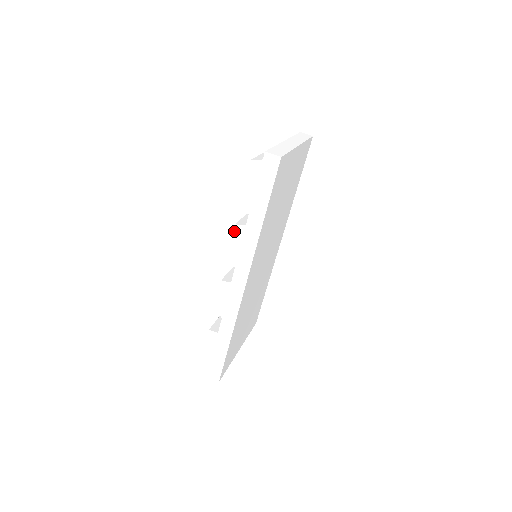
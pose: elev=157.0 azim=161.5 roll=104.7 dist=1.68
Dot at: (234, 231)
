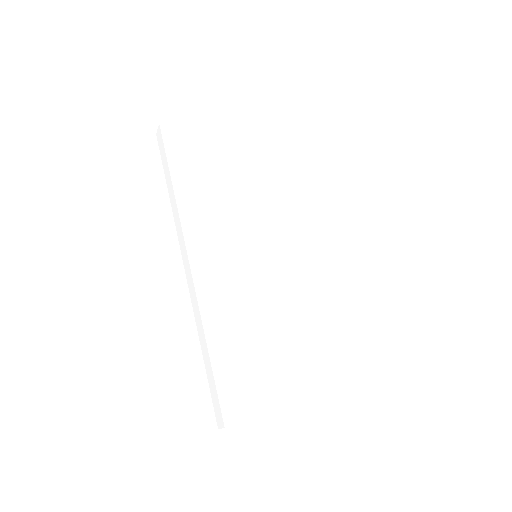
Dot at: occluded
